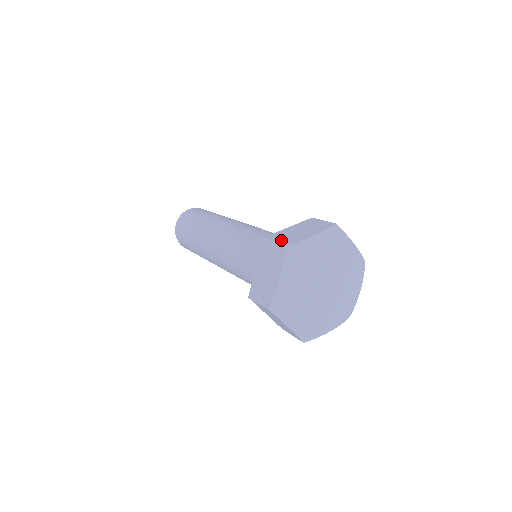
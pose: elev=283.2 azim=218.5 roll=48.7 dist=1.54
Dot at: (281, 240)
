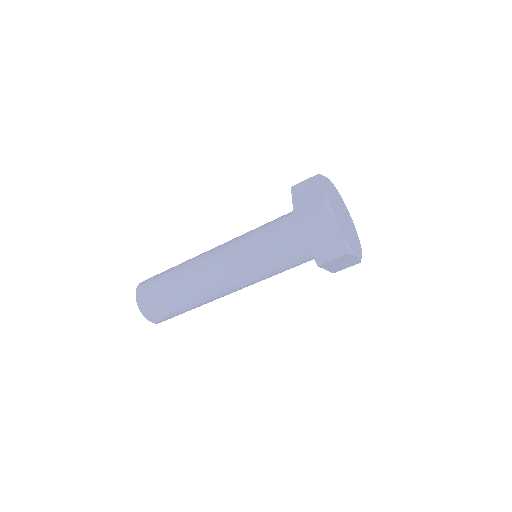
Dot at: (312, 207)
